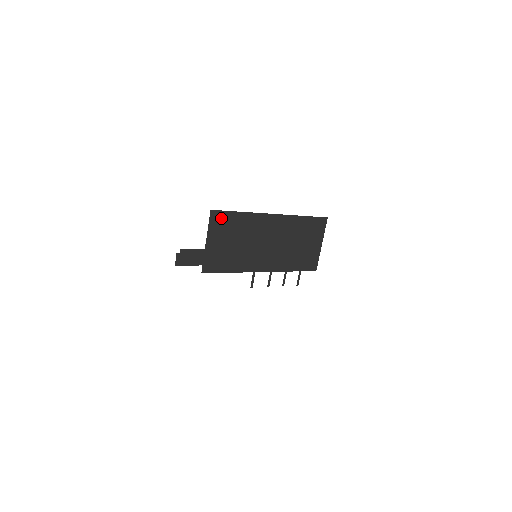
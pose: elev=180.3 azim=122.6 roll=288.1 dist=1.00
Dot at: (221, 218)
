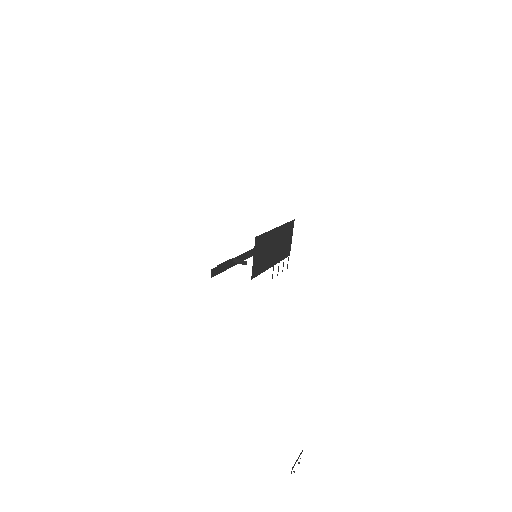
Dot at: (259, 240)
